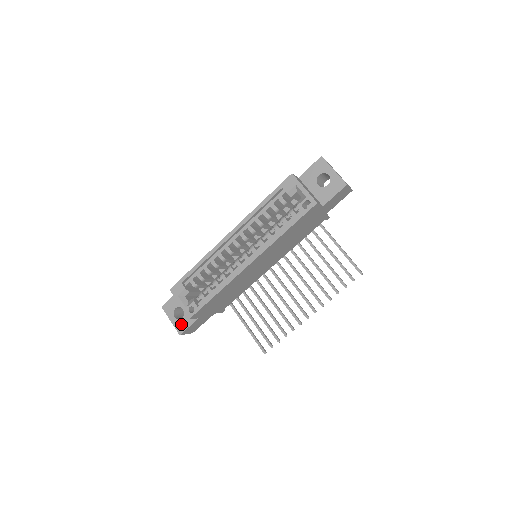
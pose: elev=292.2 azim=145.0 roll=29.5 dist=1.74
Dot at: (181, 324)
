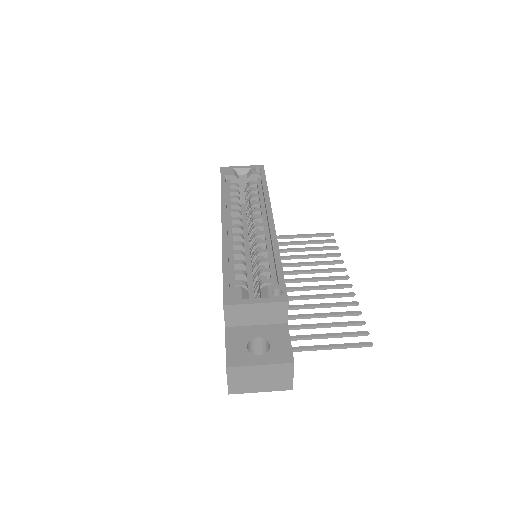
Dot at: (278, 351)
